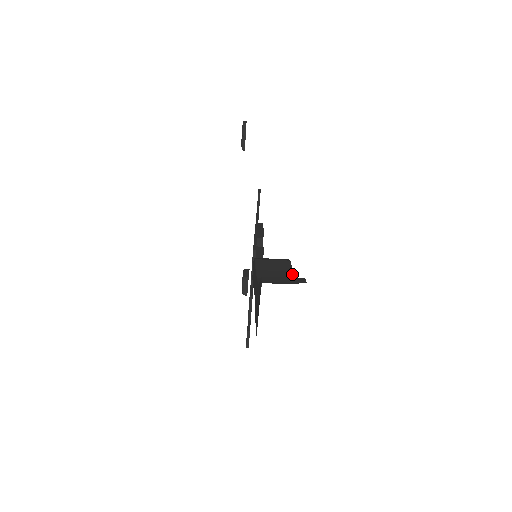
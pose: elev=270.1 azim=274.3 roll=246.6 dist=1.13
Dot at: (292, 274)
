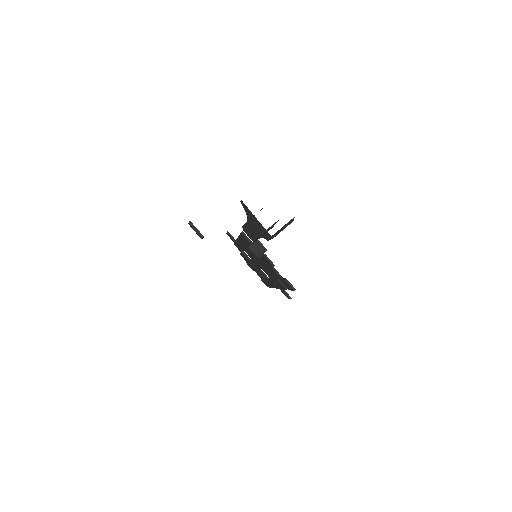
Dot at: occluded
